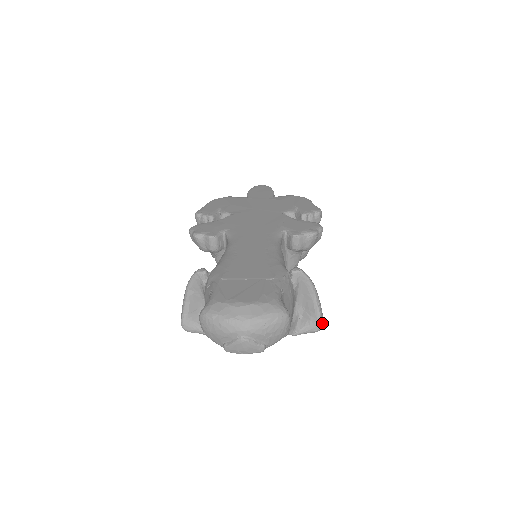
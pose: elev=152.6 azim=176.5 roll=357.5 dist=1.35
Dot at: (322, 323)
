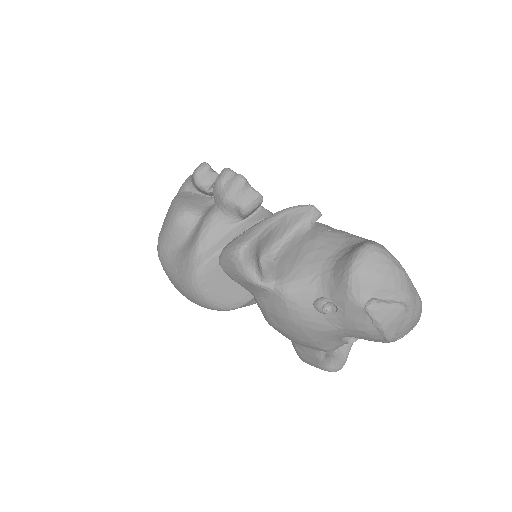
Dot at: occluded
